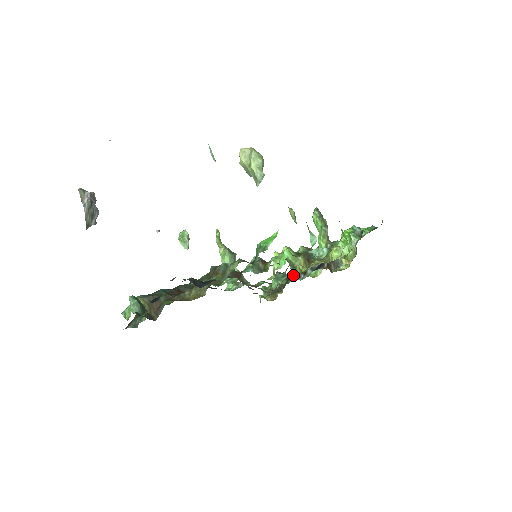
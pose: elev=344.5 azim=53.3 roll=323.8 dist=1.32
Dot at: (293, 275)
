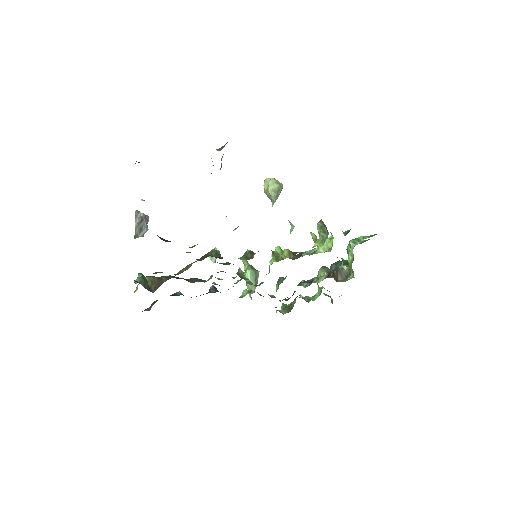
Dot at: (274, 261)
